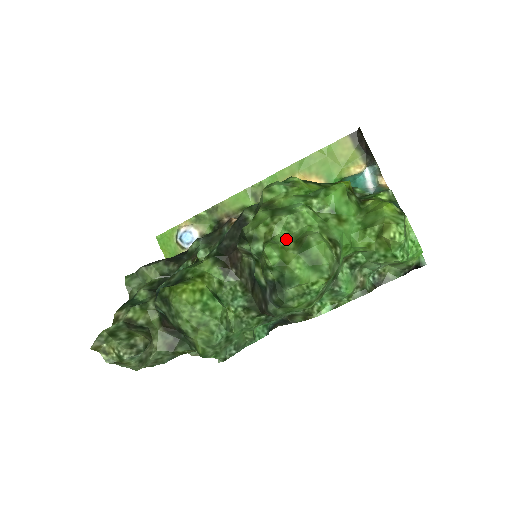
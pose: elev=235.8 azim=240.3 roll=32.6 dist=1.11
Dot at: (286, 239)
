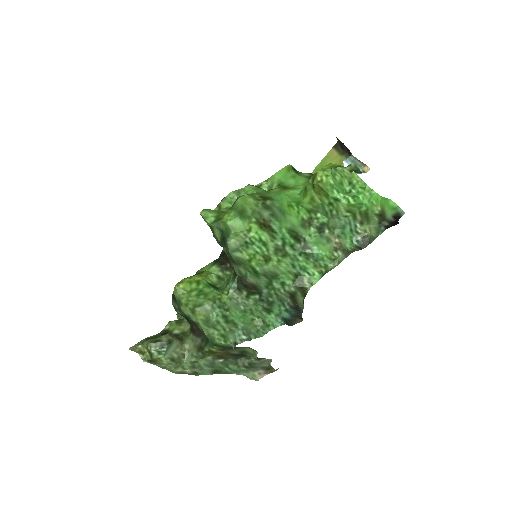
Dot at: (229, 208)
